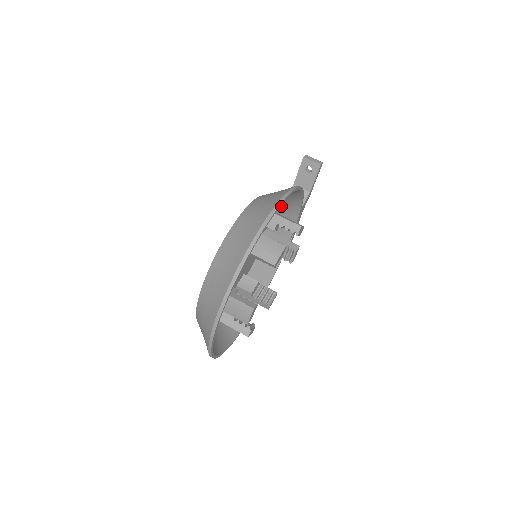
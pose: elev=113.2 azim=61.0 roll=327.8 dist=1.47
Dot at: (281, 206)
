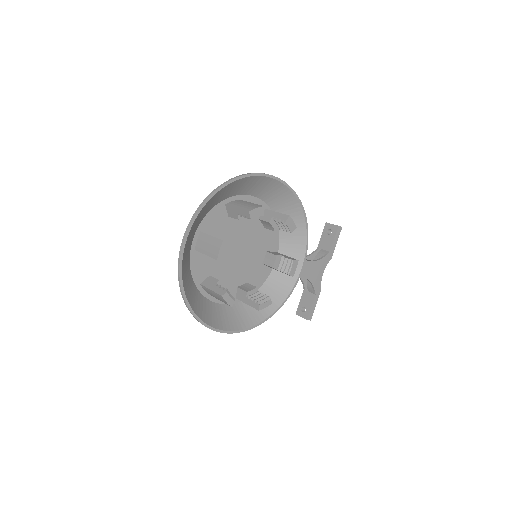
Dot at: occluded
